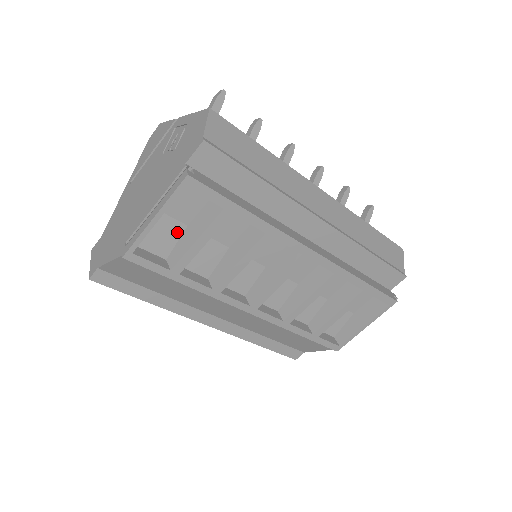
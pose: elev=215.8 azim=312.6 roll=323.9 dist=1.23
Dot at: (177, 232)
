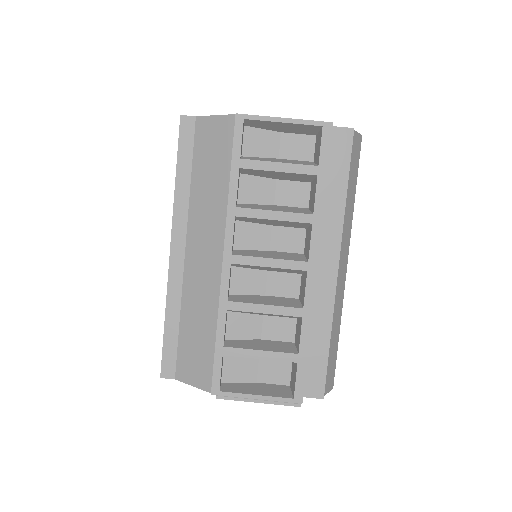
Dot at: (269, 153)
